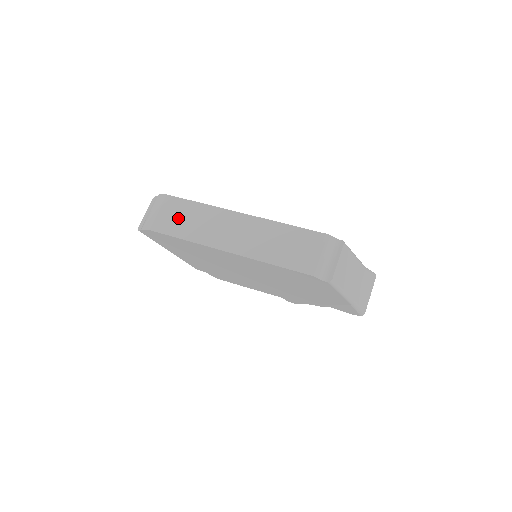
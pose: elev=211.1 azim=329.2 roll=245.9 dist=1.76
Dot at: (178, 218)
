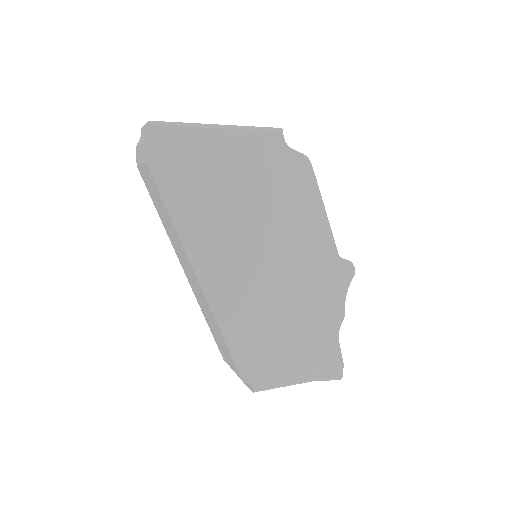
Dot at: (154, 196)
